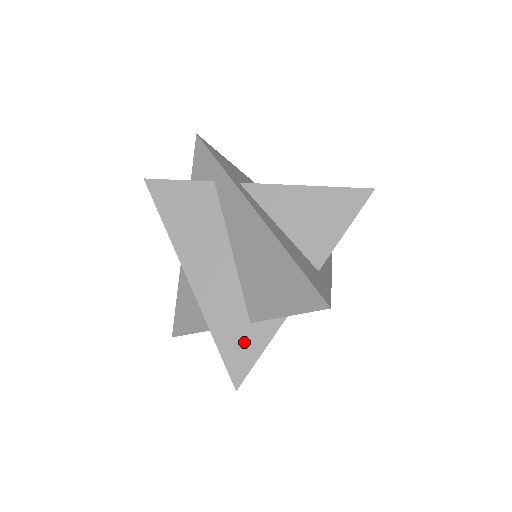
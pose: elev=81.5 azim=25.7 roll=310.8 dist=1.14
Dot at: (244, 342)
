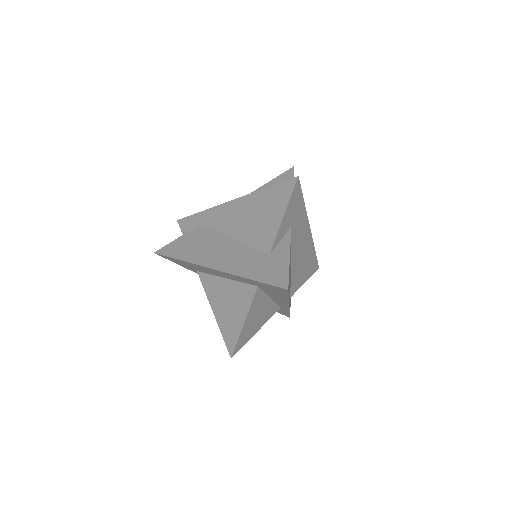
Dot at: (273, 265)
